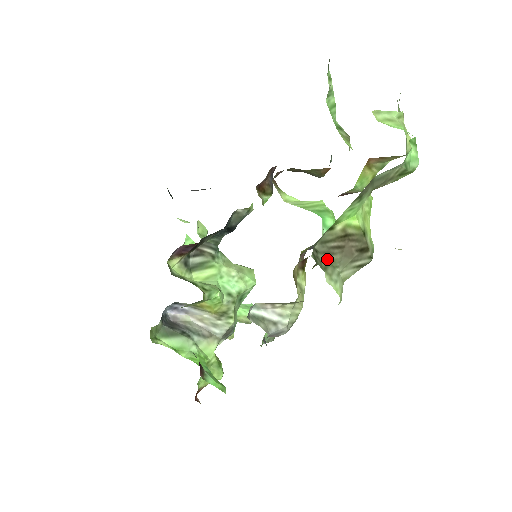
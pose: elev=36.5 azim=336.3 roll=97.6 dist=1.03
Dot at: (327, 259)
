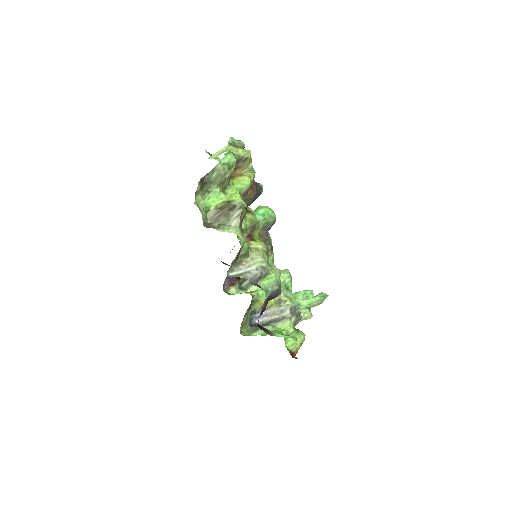
Dot at: (218, 224)
